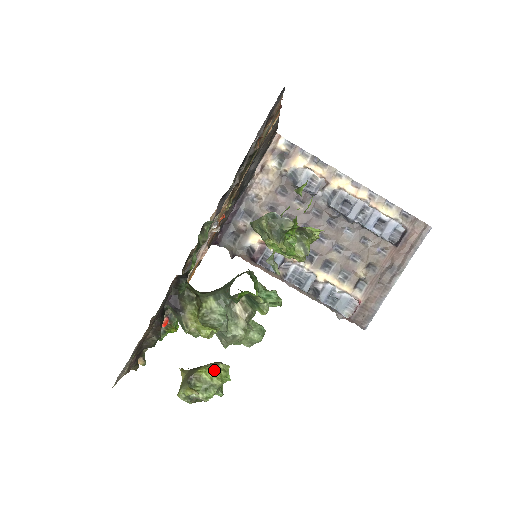
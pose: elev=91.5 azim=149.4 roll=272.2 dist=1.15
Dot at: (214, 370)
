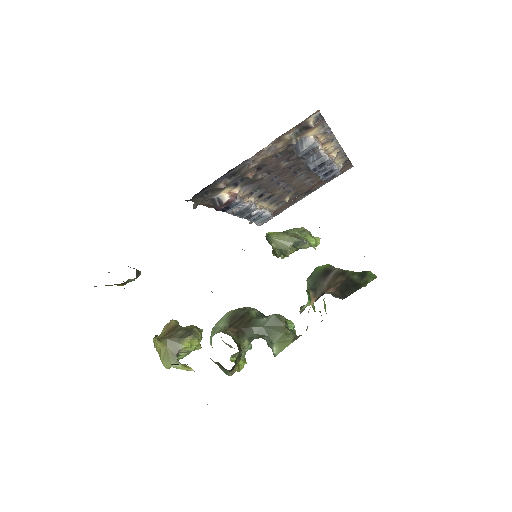
Dot at: (198, 343)
